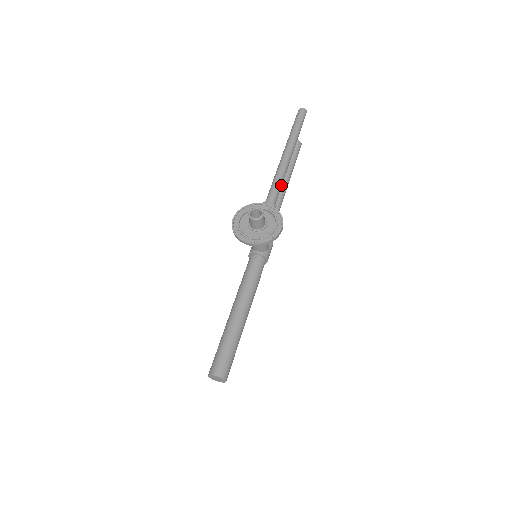
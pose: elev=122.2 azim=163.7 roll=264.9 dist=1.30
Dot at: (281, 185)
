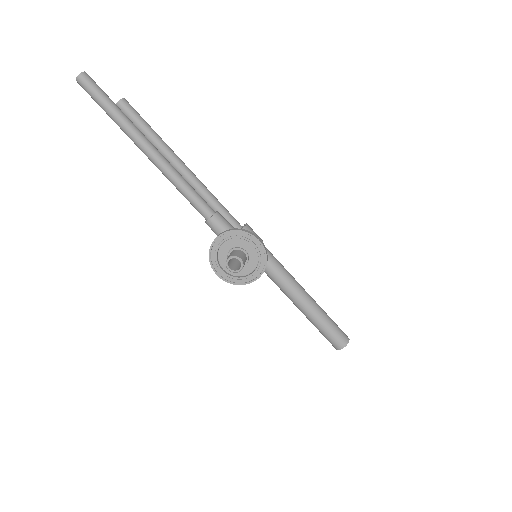
Dot at: (191, 187)
